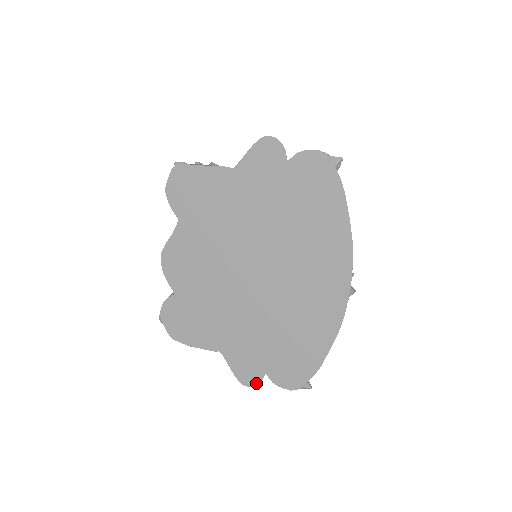
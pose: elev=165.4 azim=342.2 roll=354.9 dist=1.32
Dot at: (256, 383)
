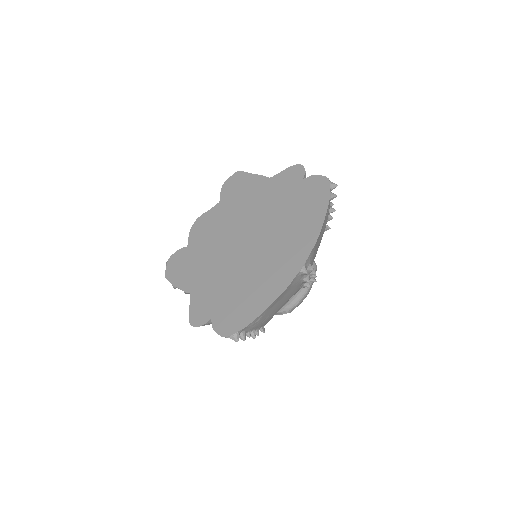
Dot at: (200, 324)
